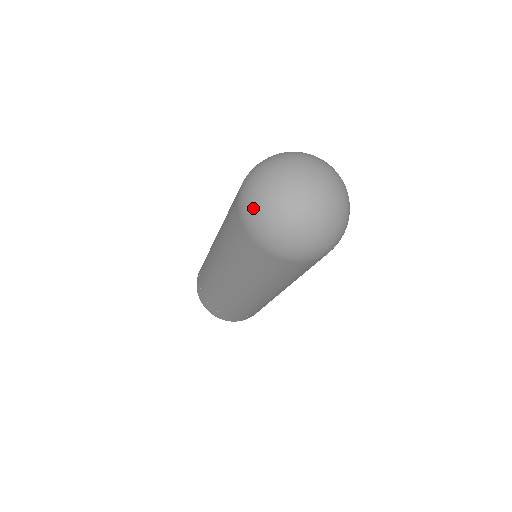
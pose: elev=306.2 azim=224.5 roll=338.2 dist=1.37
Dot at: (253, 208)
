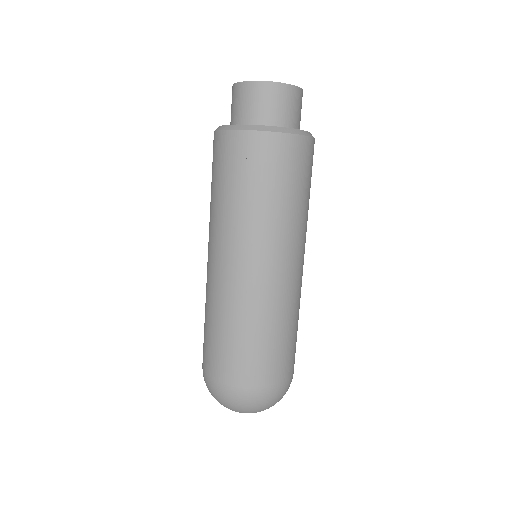
Dot at: occluded
